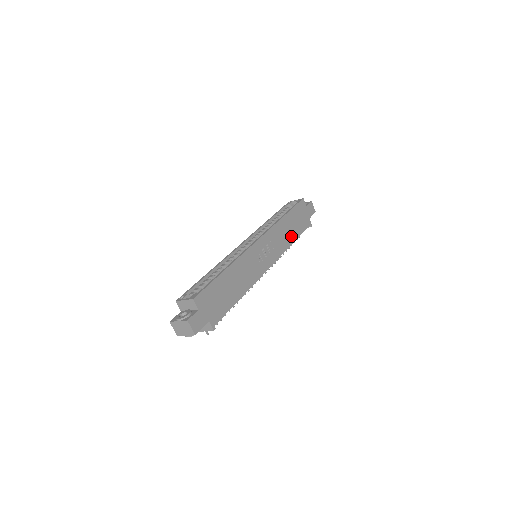
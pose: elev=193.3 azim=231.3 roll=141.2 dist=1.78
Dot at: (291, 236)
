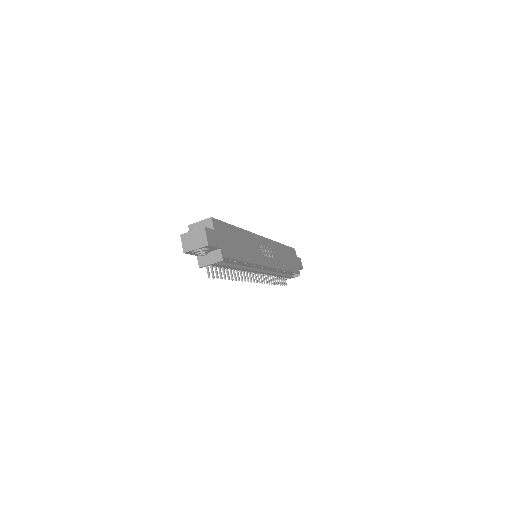
Dot at: (285, 264)
